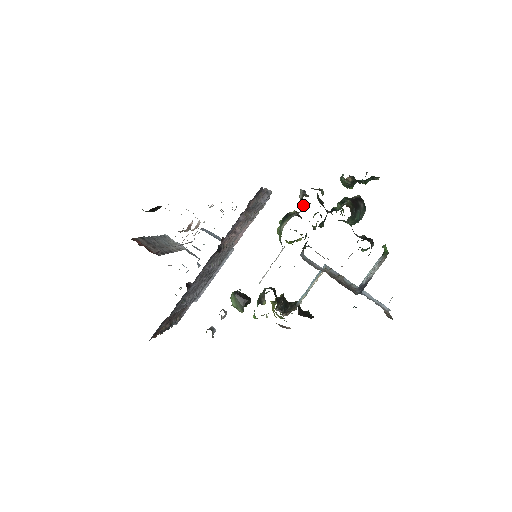
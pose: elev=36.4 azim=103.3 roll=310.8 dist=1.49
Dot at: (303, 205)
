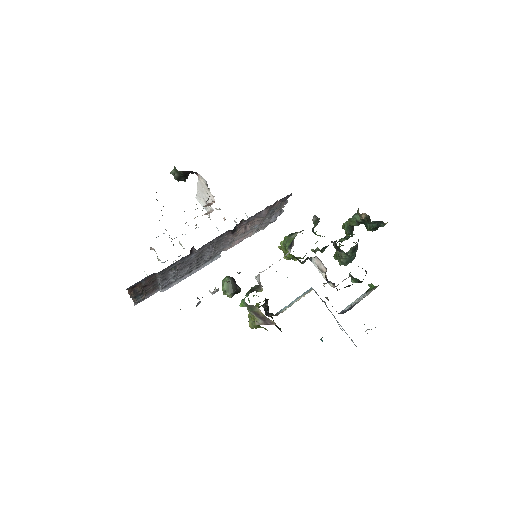
Dot at: (313, 228)
